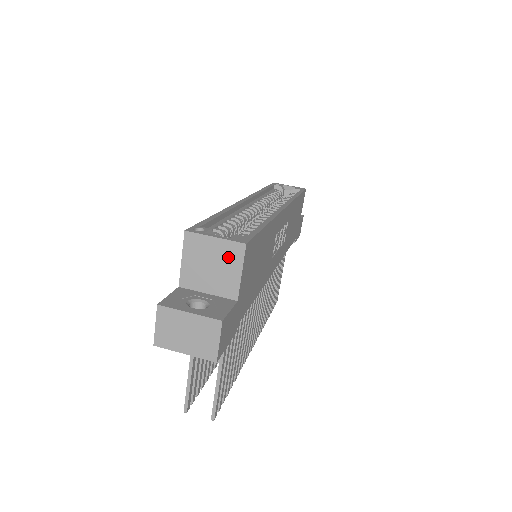
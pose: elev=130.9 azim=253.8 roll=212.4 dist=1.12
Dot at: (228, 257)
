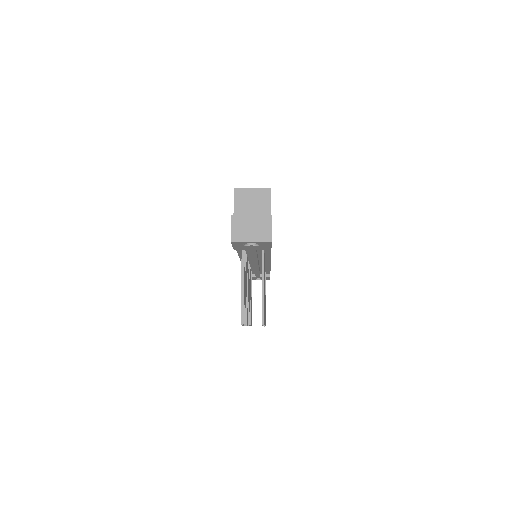
Dot at: (262, 198)
